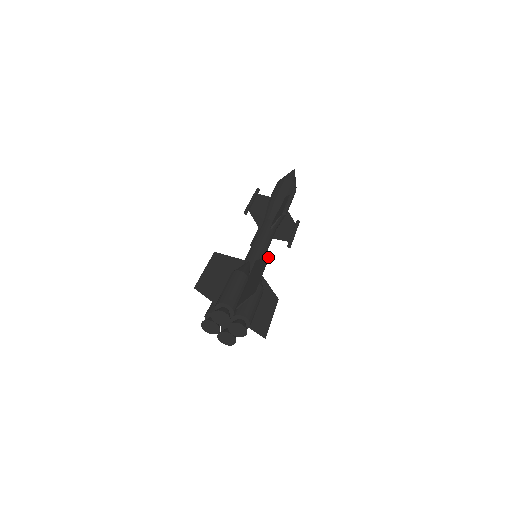
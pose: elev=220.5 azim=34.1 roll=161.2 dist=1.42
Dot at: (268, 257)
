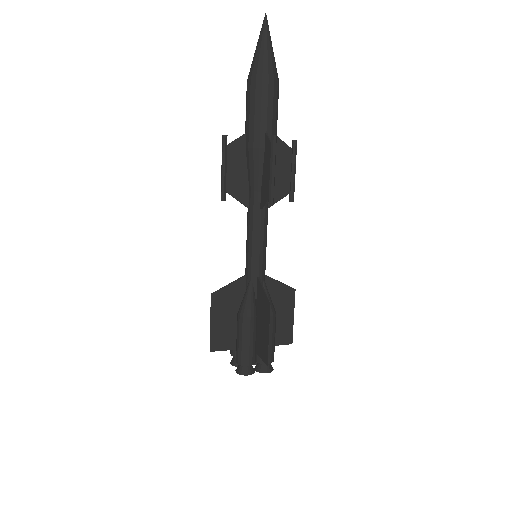
Dot at: (268, 308)
